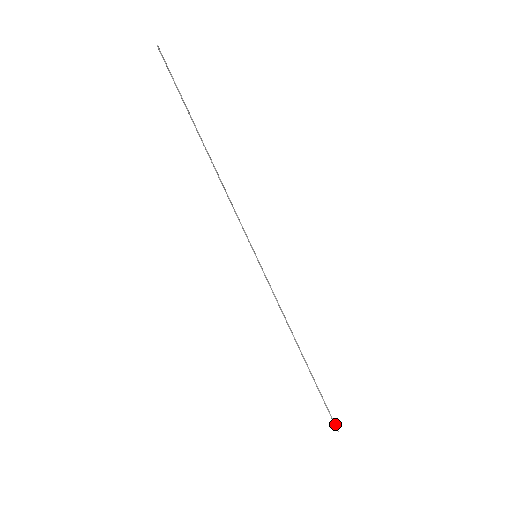
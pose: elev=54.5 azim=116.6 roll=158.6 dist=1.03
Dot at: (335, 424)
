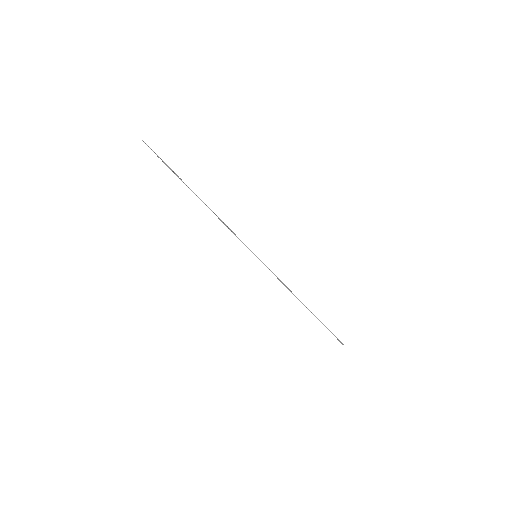
Dot at: (340, 341)
